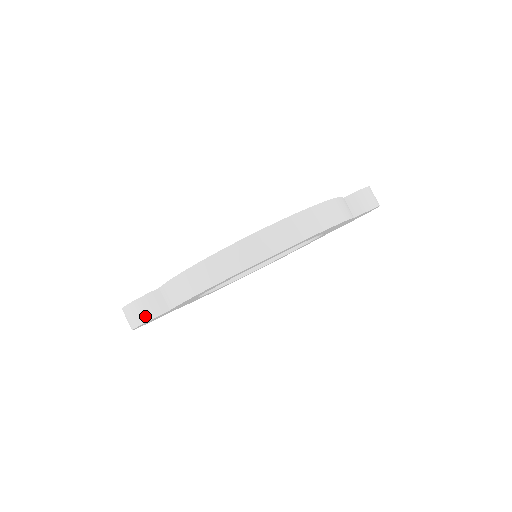
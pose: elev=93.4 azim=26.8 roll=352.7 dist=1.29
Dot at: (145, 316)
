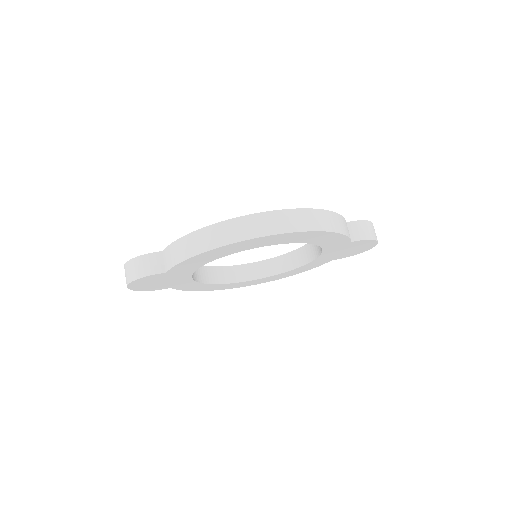
Dot at: (142, 272)
